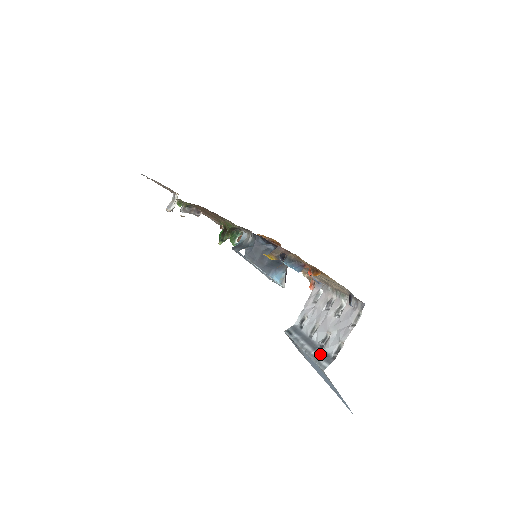
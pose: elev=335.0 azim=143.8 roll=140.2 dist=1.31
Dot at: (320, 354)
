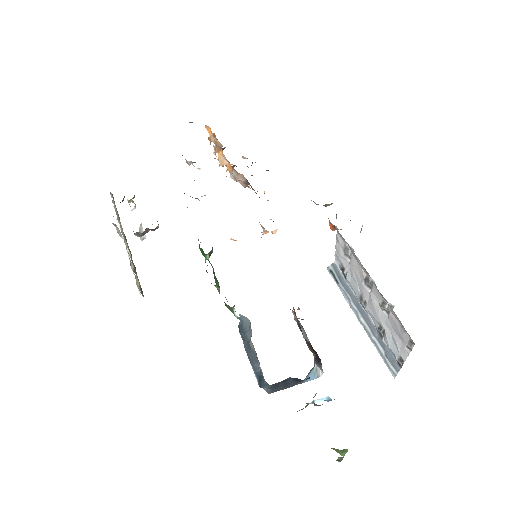
Dot at: (382, 348)
